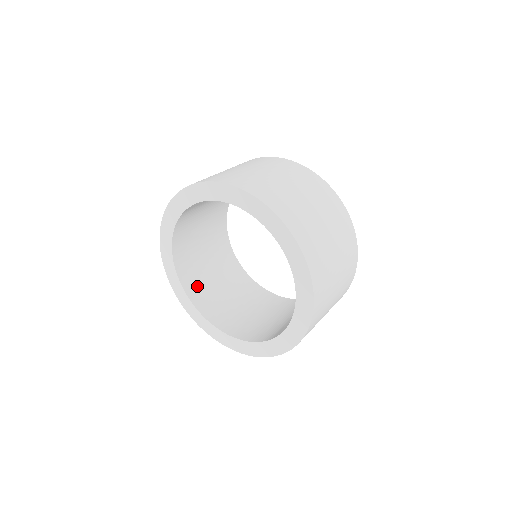
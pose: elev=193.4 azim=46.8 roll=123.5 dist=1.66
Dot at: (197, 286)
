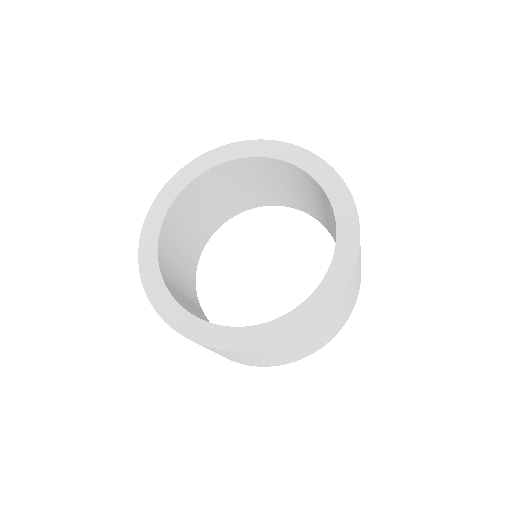
Dot at: (170, 282)
